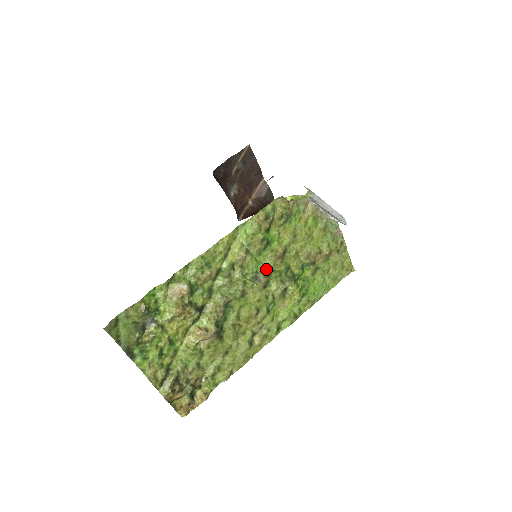
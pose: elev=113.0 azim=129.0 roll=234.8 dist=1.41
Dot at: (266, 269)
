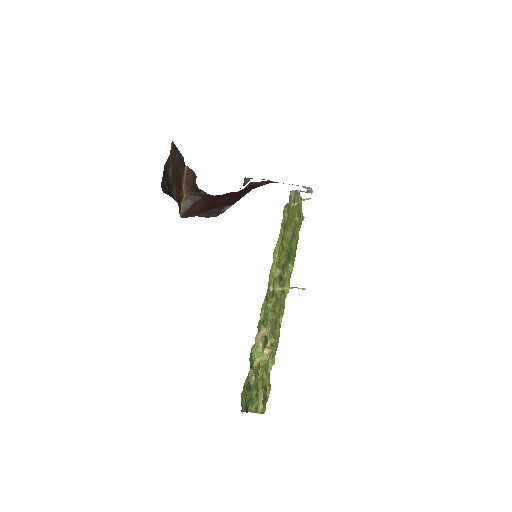
Dot at: (282, 266)
